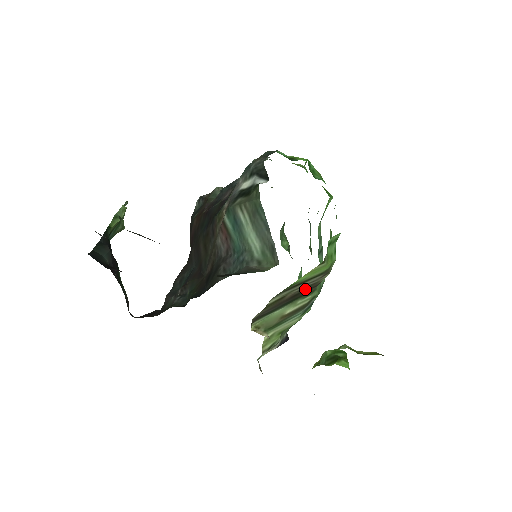
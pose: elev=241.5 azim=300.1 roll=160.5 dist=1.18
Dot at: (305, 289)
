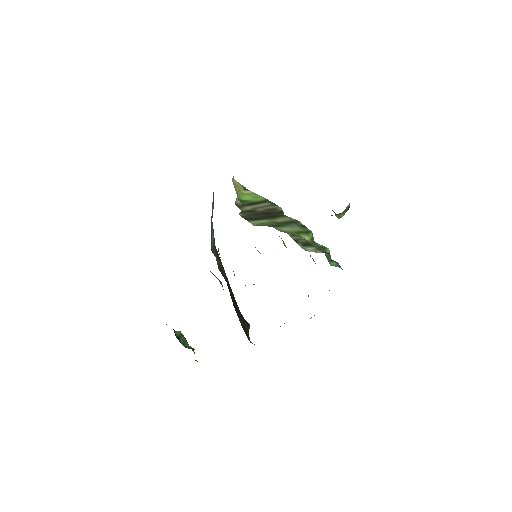
Dot at: (271, 212)
